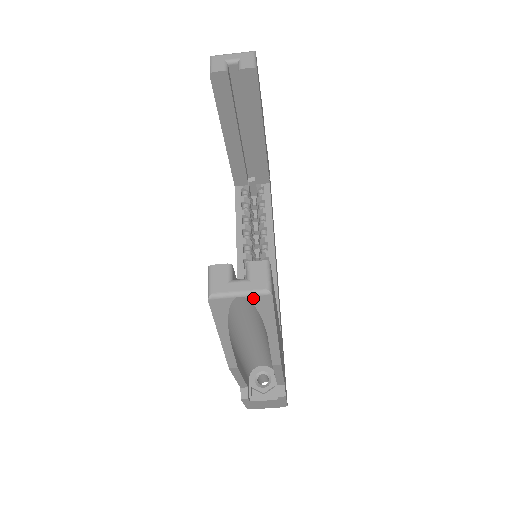
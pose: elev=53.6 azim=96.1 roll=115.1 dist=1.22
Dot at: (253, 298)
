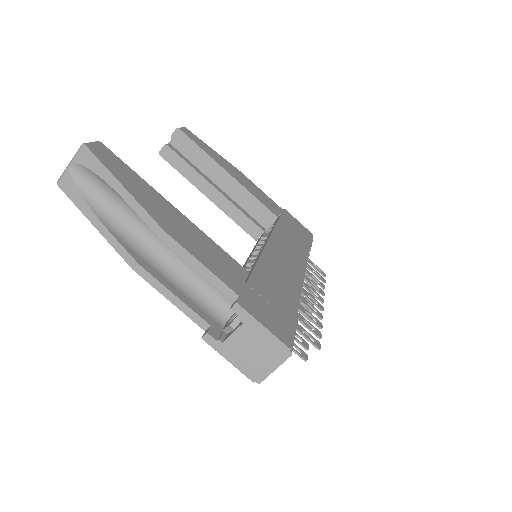
Dot at: (78, 159)
